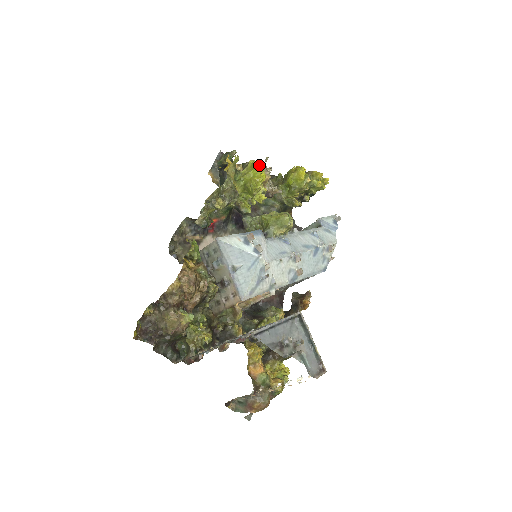
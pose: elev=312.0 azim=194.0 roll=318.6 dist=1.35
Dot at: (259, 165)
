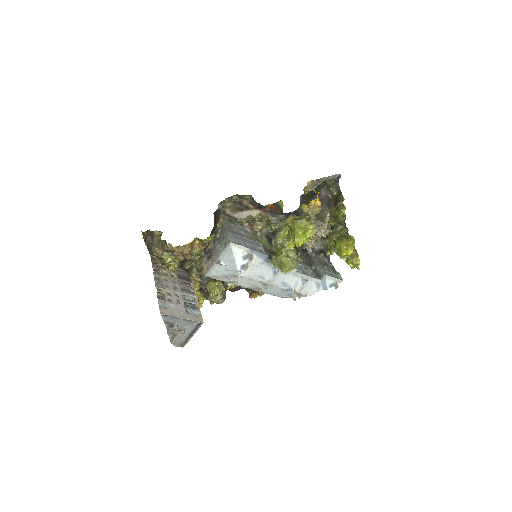
Dot at: (307, 237)
